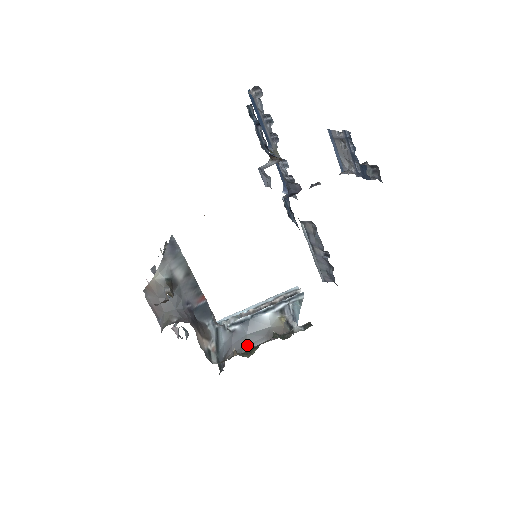
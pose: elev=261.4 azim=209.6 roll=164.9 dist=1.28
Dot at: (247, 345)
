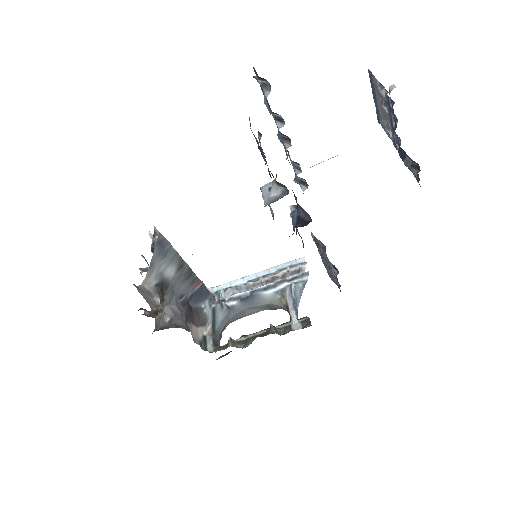
Dot at: (245, 315)
